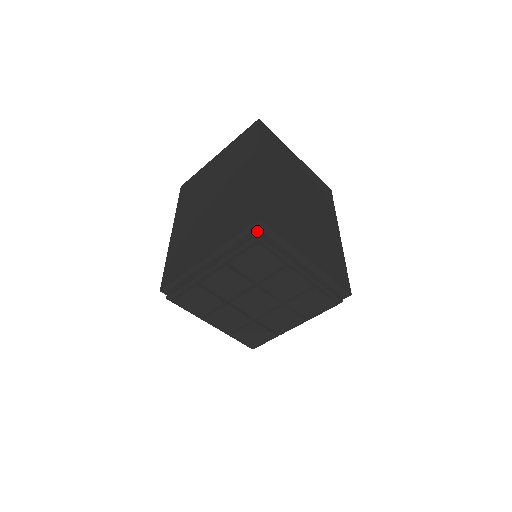
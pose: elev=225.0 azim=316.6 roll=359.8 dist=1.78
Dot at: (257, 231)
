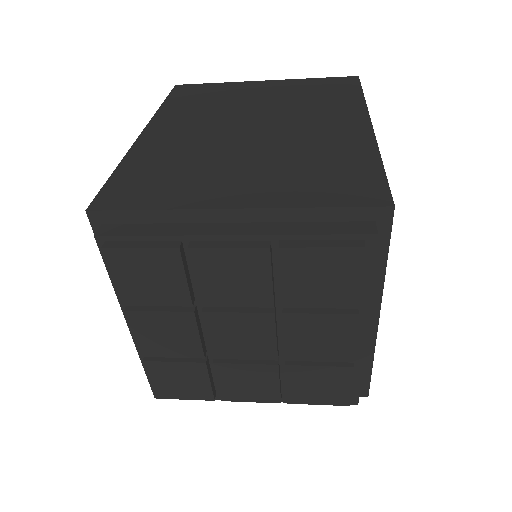
Dot at: (97, 230)
